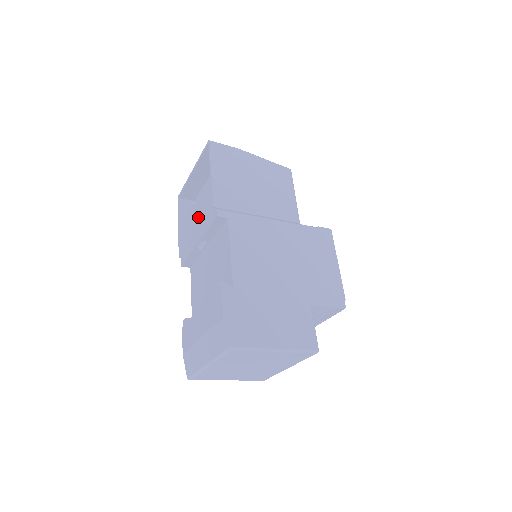
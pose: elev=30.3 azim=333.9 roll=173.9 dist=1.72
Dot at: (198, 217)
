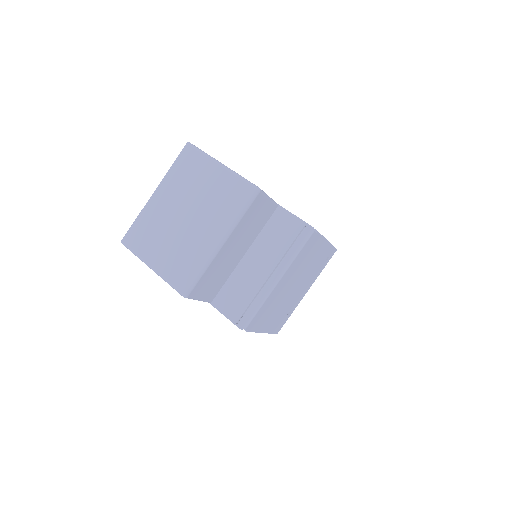
Dot at: occluded
